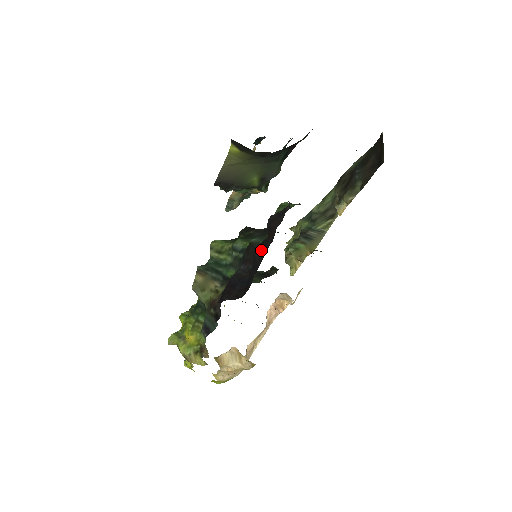
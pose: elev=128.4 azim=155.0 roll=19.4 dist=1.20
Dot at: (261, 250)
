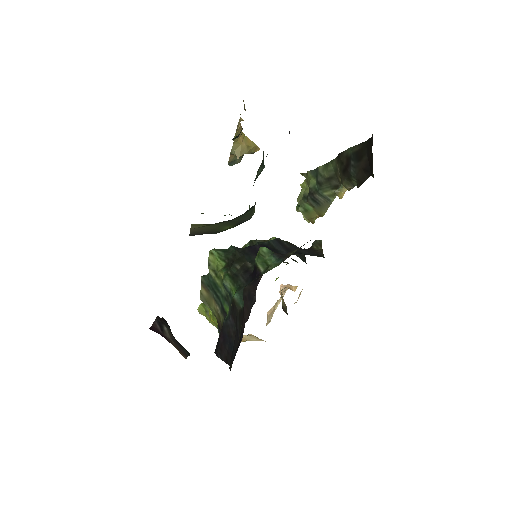
Dot at: (240, 323)
